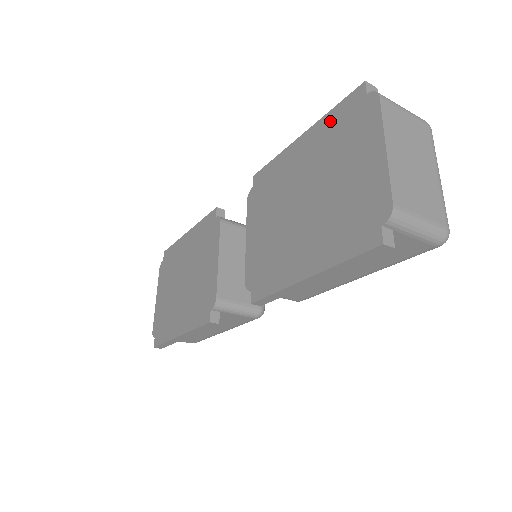
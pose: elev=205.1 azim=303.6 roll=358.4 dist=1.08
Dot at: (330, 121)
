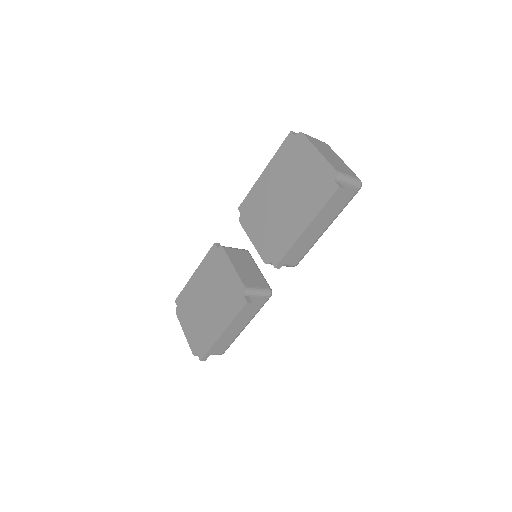
Dot at: (279, 156)
